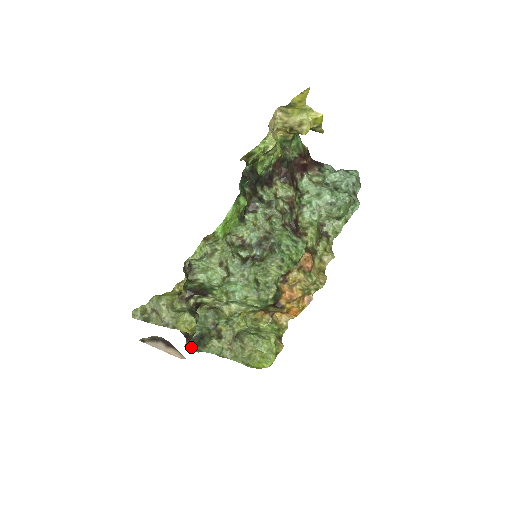
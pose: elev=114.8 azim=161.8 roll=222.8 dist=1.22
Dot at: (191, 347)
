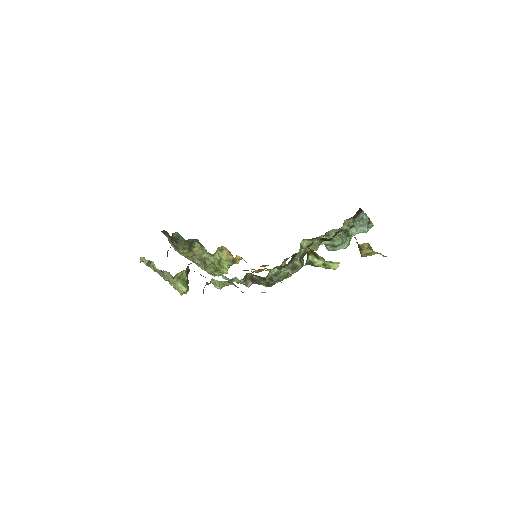
Dot at: (163, 232)
